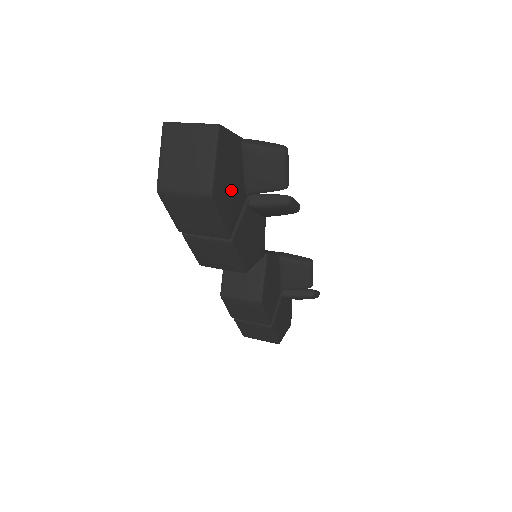
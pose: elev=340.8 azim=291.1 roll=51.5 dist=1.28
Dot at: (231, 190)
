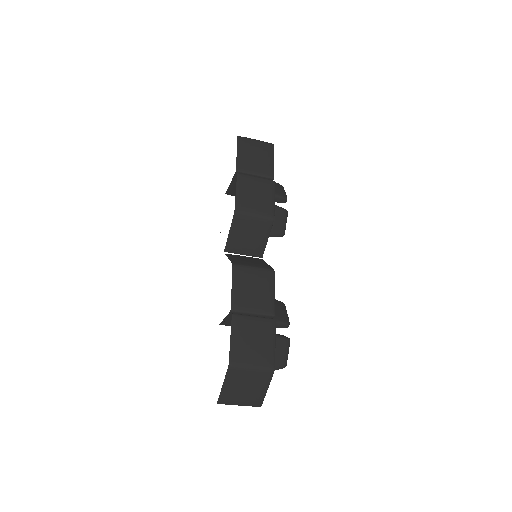
Dot at: occluded
